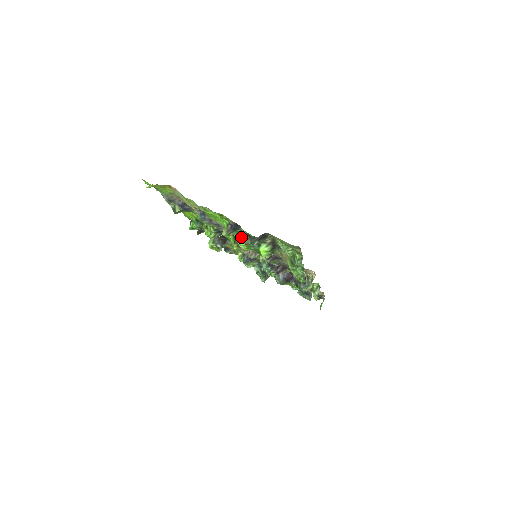
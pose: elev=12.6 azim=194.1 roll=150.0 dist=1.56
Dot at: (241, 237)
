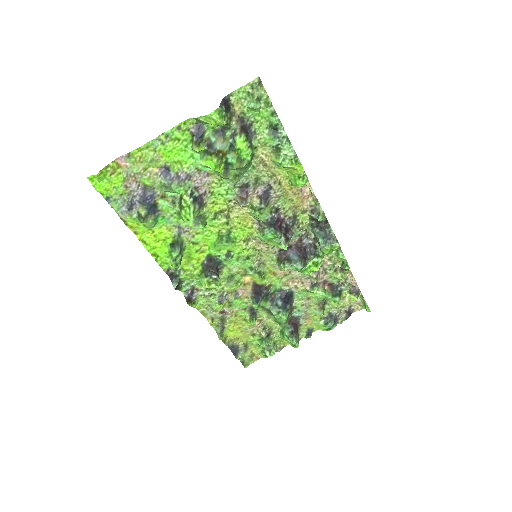
Dot at: (212, 141)
